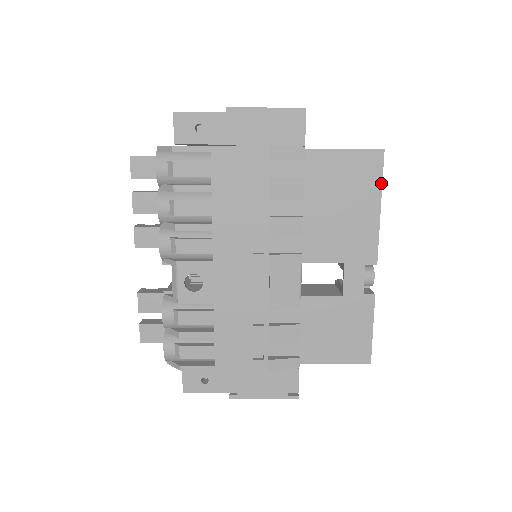
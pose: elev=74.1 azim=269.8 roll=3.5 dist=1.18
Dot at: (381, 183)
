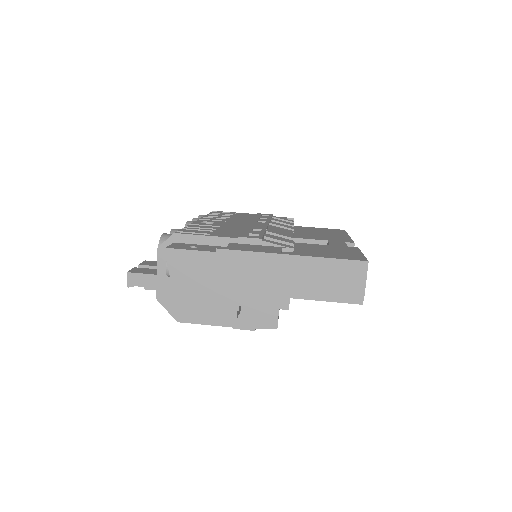
Dot at: (346, 233)
